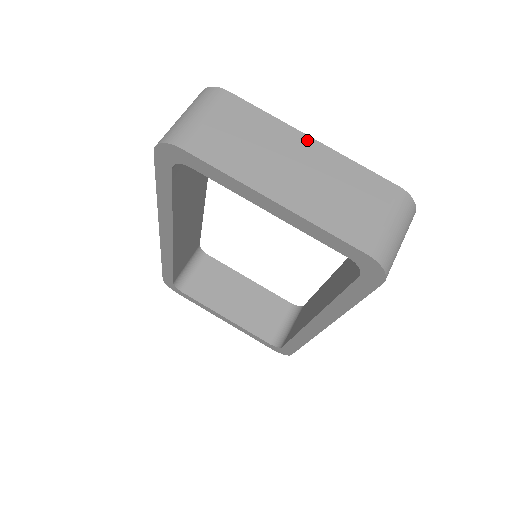
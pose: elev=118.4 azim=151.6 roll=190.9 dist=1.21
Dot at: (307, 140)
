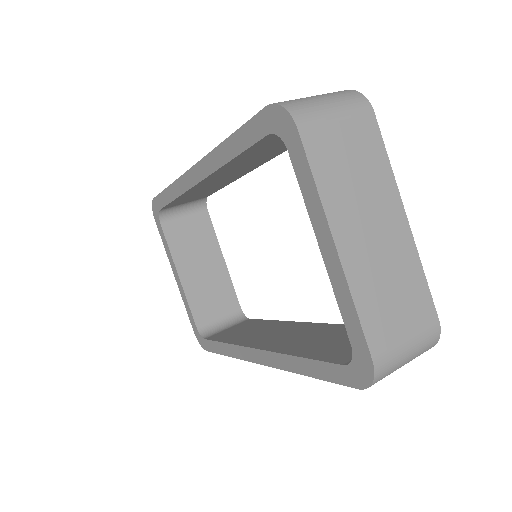
Dot at: (402, 215)
